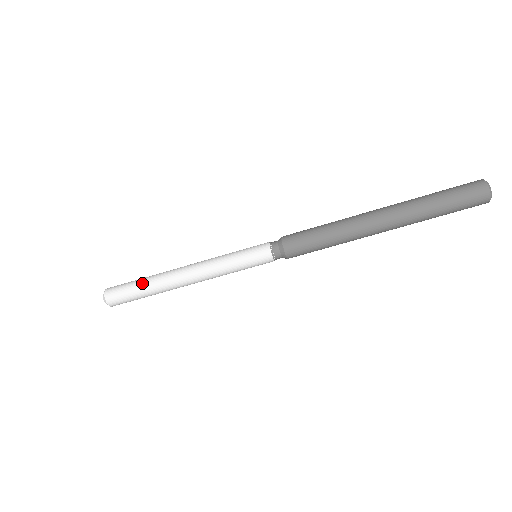
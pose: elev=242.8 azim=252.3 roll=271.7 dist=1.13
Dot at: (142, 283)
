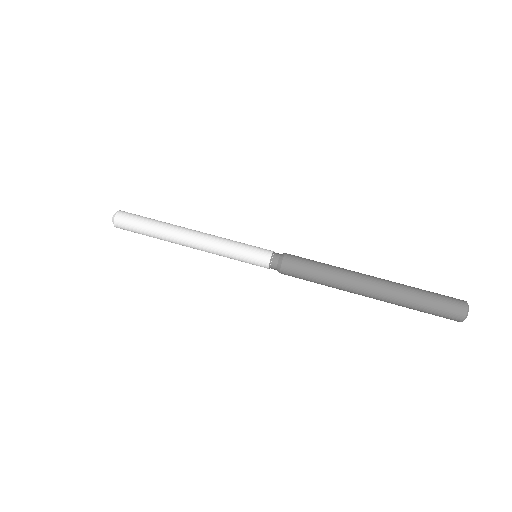
Dot at: (152, 222)
